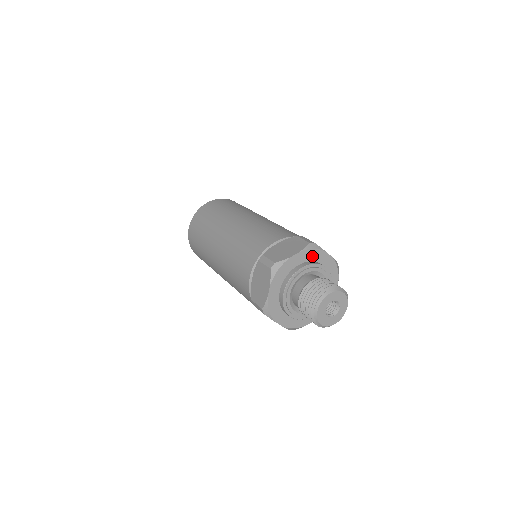
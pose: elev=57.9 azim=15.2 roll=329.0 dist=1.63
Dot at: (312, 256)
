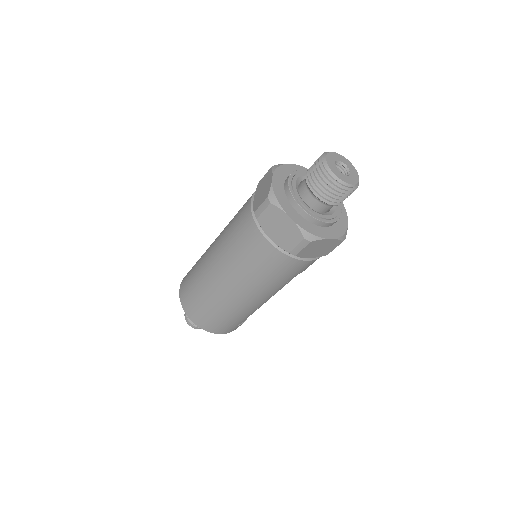
Dot at: (284, 173)
